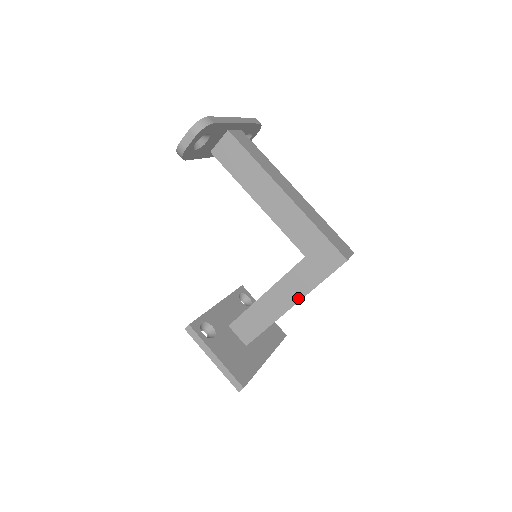
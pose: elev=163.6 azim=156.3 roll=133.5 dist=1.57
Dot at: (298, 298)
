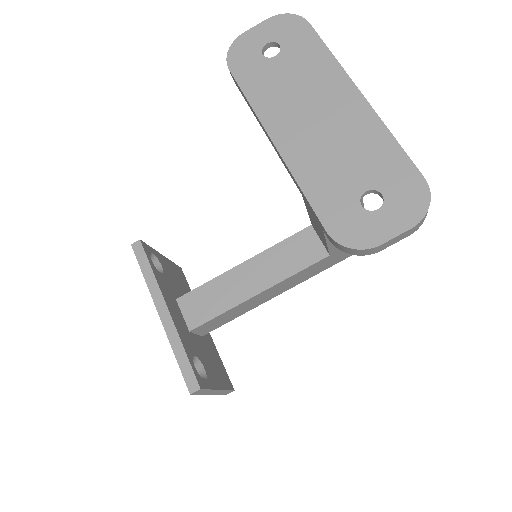
Dot at: (293, 286)
